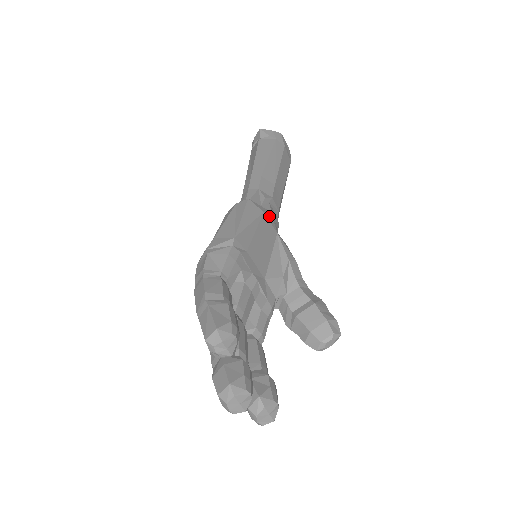
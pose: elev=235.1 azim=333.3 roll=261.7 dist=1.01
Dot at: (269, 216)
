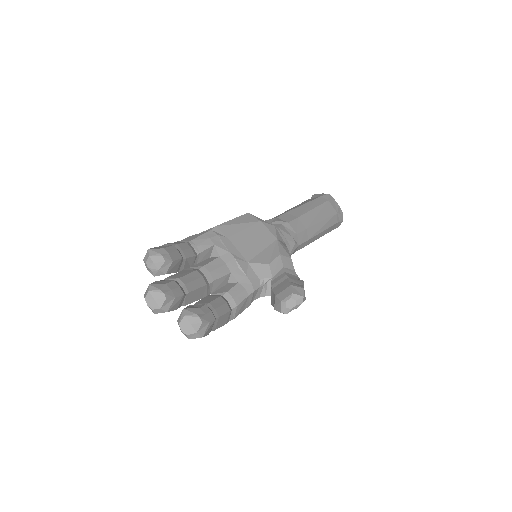
Dot at: (270, 227)
